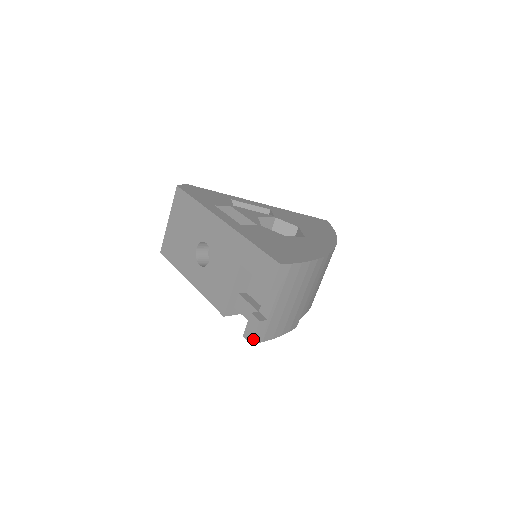
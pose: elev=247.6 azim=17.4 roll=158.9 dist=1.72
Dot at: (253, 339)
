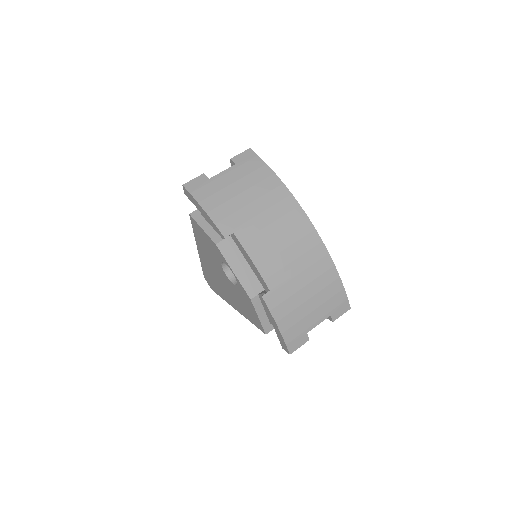
Dot at: (188, 183)
